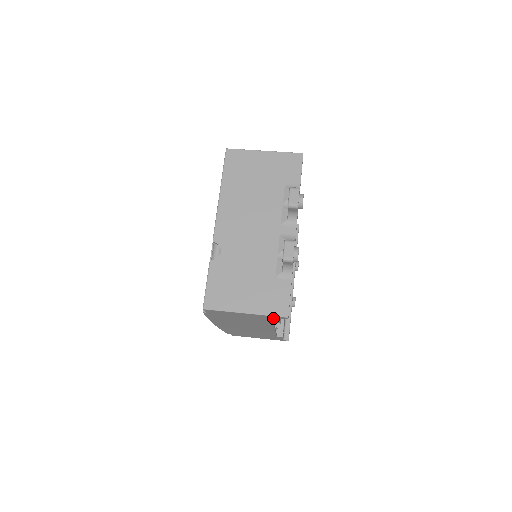
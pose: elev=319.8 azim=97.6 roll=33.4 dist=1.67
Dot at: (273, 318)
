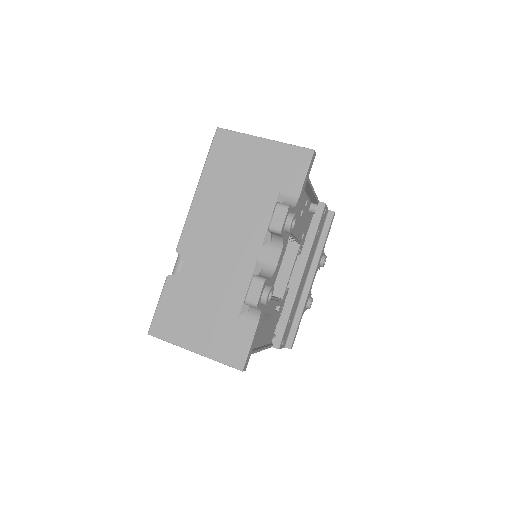
Dot at: occluded
